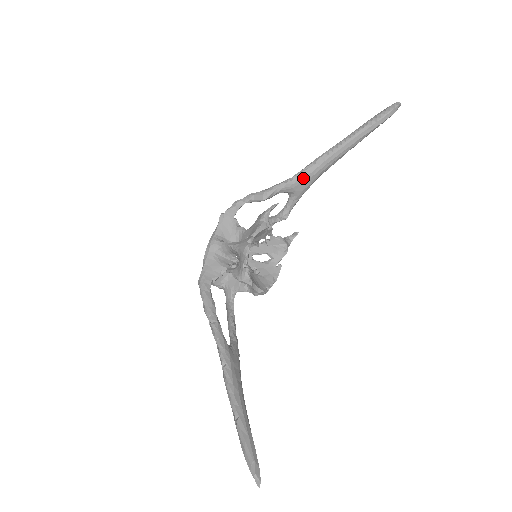
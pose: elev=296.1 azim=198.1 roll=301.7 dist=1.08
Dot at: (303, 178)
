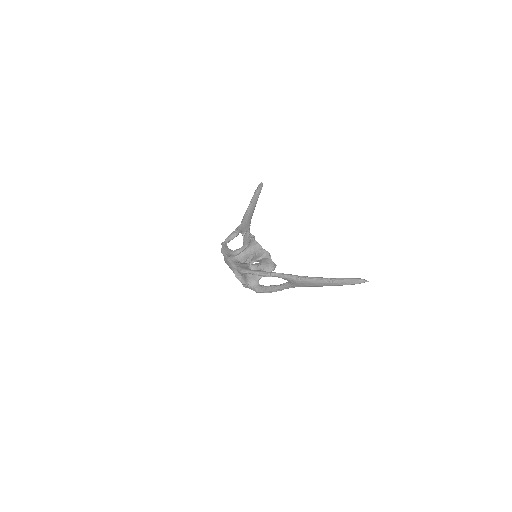
Dot at: (246, 222)
